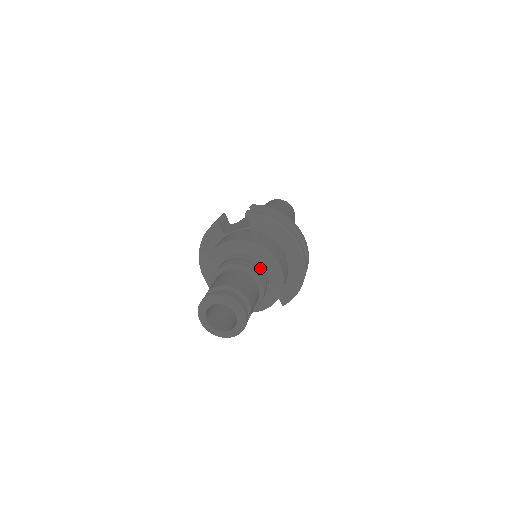
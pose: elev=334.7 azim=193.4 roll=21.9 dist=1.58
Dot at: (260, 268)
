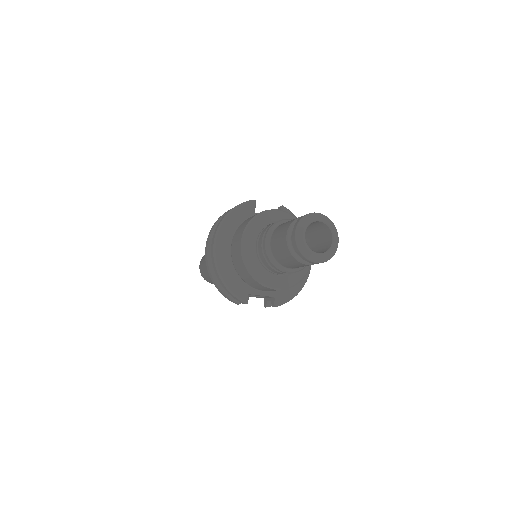
Dot at: occluded
